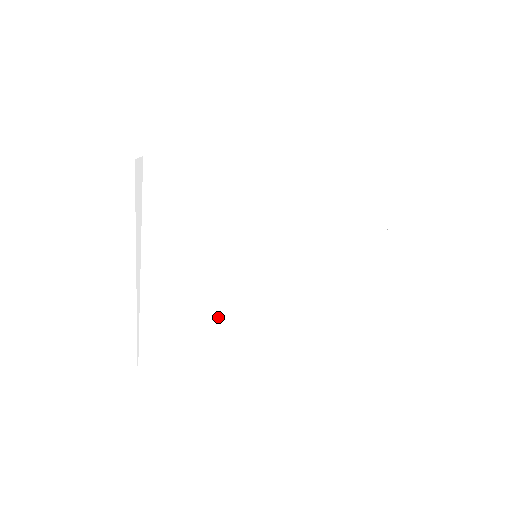
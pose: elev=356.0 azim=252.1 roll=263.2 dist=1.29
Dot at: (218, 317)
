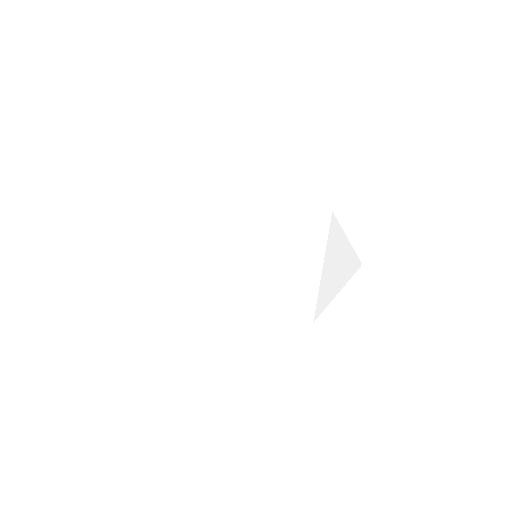
Dot at: occluded
